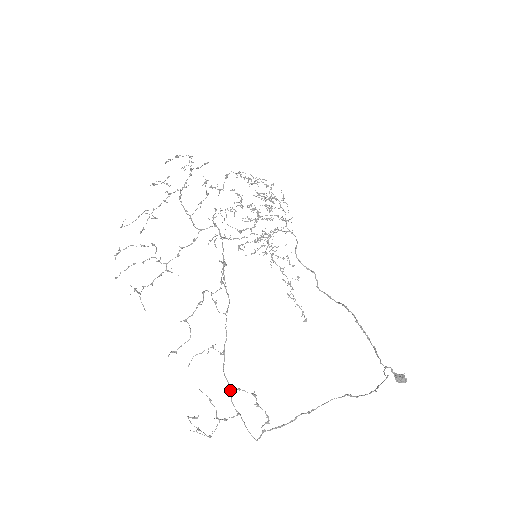
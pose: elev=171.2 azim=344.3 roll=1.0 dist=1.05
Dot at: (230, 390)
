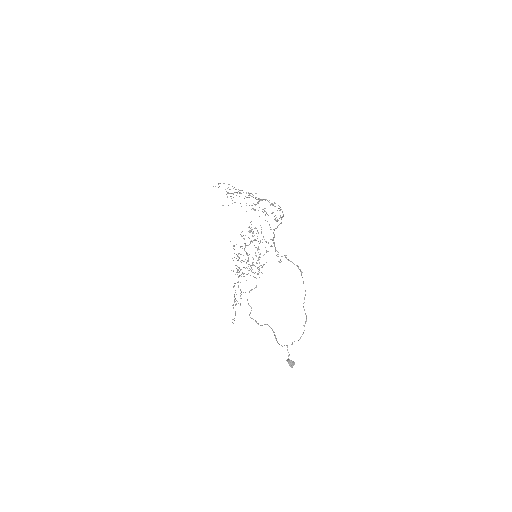
Dot at: (274, 237)
